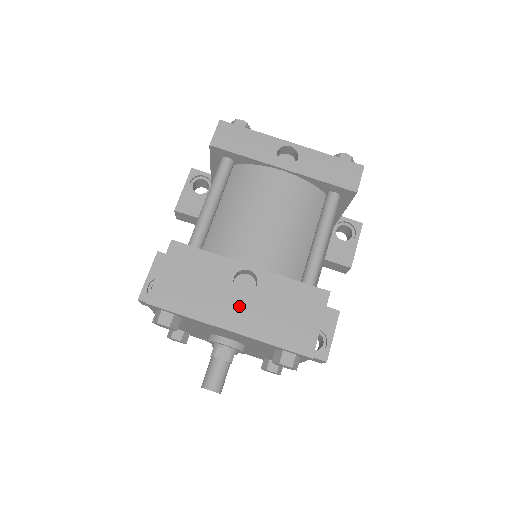
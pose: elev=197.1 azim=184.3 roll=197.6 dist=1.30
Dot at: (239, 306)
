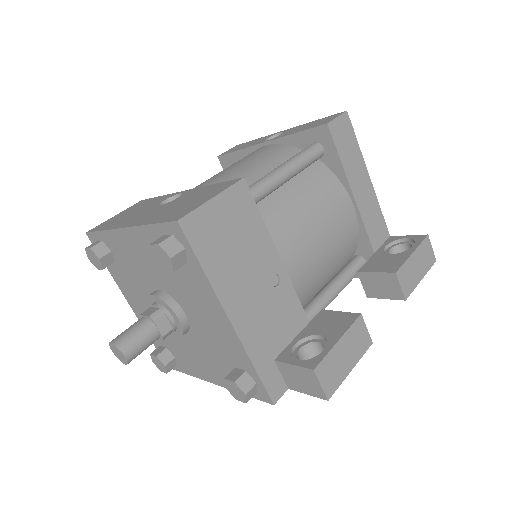
Dot at: (149, 213)
